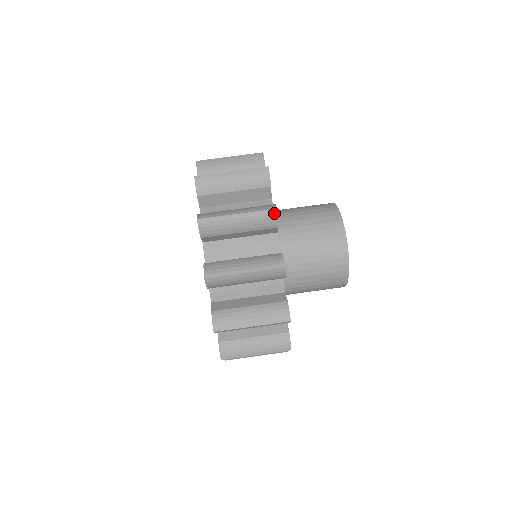
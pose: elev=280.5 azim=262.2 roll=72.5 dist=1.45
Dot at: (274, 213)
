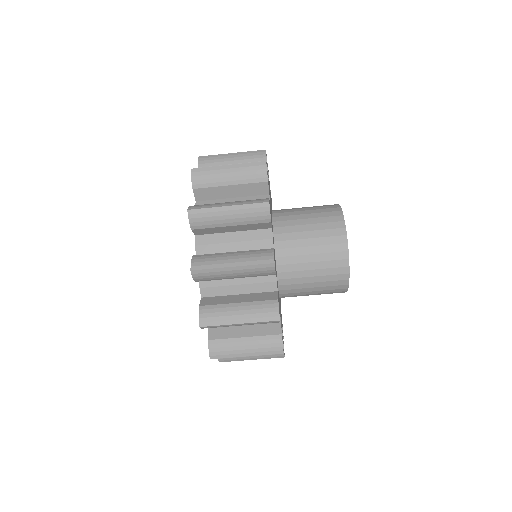
Dot at: (266, 206)
